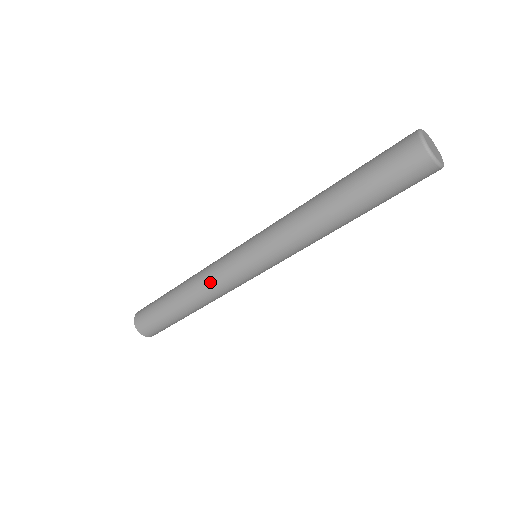
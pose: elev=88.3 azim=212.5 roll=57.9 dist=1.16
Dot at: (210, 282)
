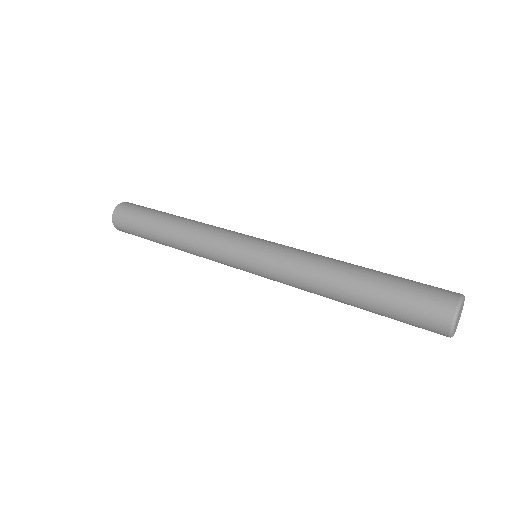
Dot at: (202, 249)
